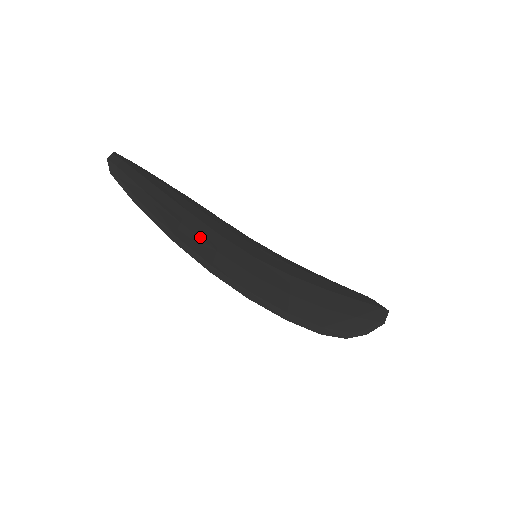
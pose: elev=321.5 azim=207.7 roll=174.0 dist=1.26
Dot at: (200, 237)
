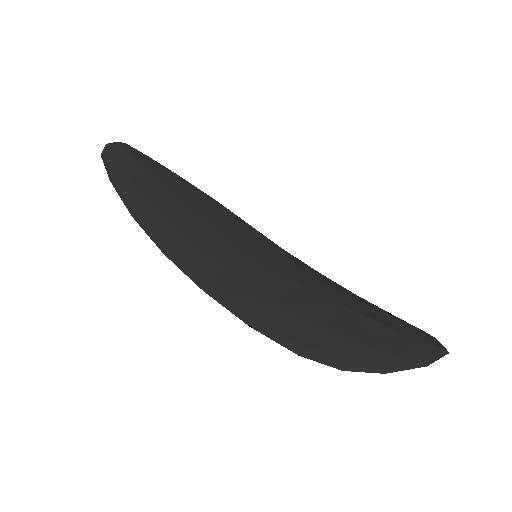
Dot at: (178, 222)
